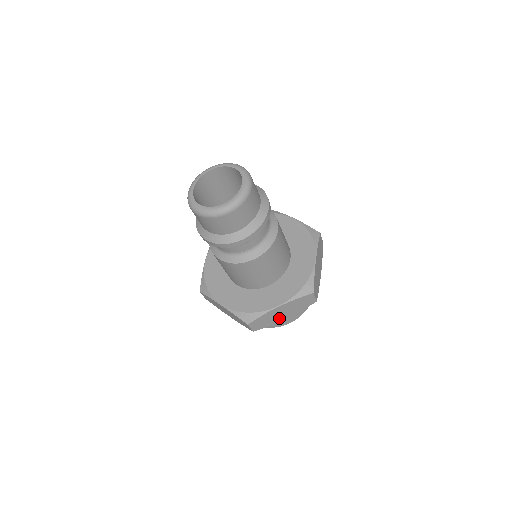
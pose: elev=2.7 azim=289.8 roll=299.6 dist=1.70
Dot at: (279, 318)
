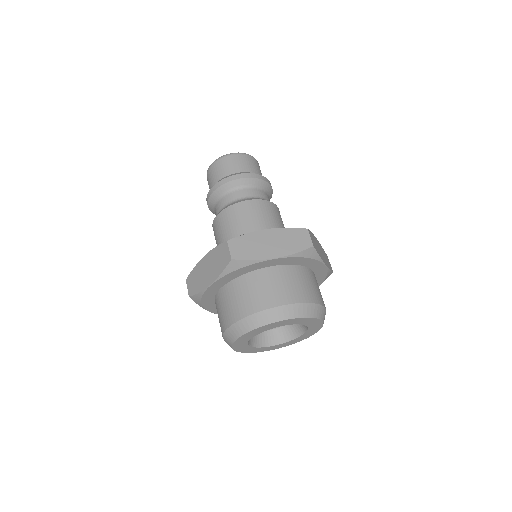
Dot at: (266, 252)
